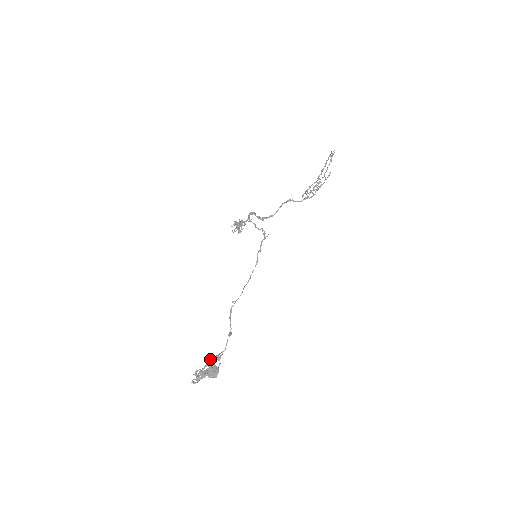
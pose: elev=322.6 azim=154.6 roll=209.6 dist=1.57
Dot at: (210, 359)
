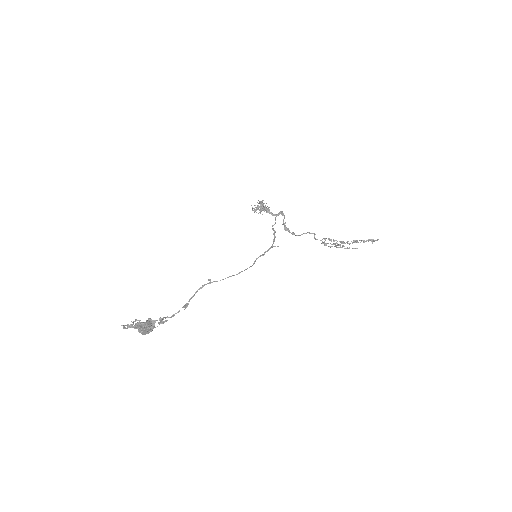
Dot at: (156, 320)
